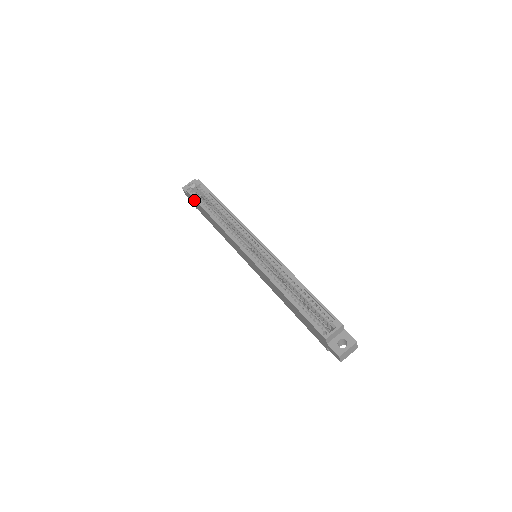
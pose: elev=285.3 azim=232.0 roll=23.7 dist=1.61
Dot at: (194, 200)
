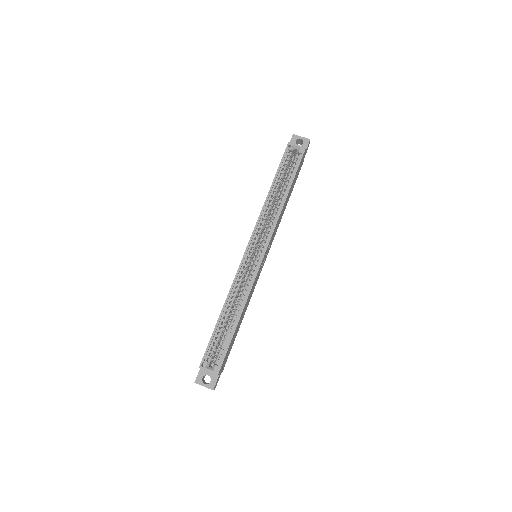
Dot at: (282, 159)
